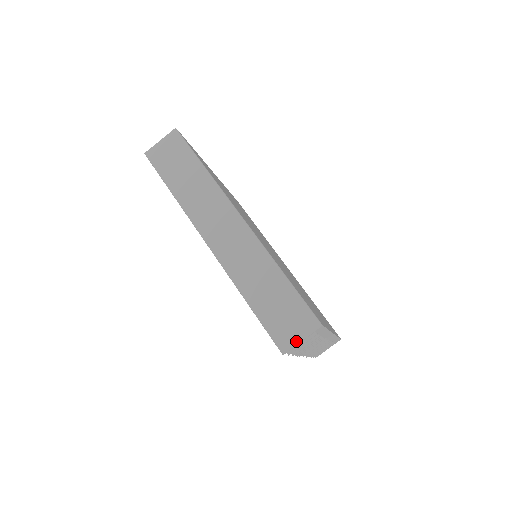
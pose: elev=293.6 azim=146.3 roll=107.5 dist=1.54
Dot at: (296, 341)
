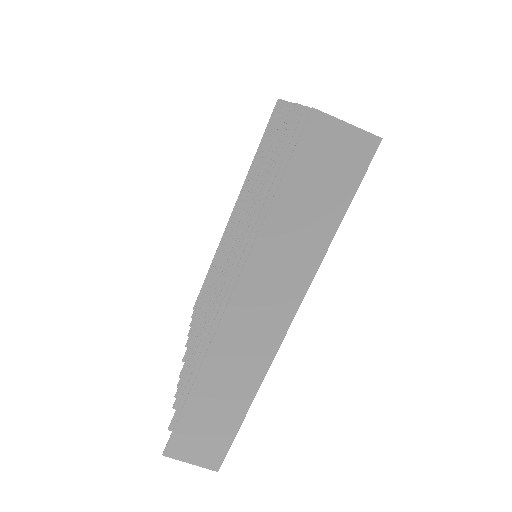
Dot at: (186, 459)
